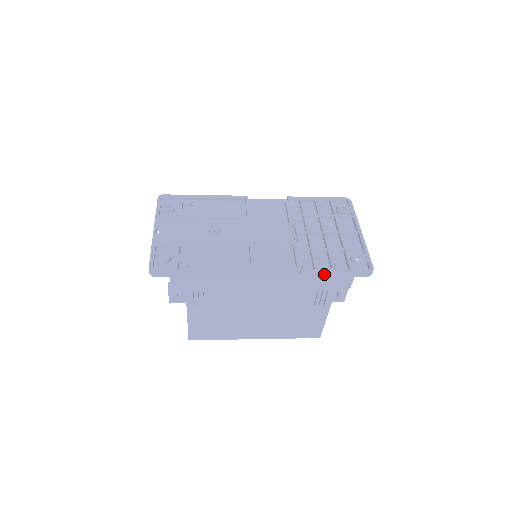
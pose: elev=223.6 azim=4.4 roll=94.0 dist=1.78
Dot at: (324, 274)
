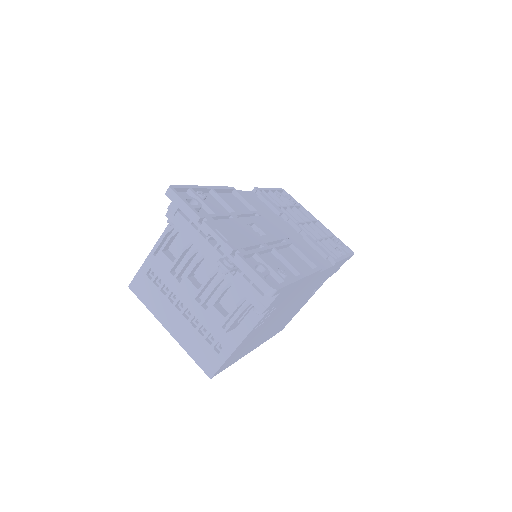
Dot at: (340, 262)
